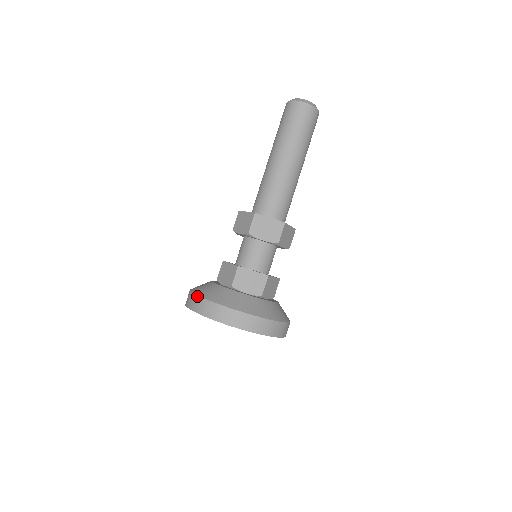
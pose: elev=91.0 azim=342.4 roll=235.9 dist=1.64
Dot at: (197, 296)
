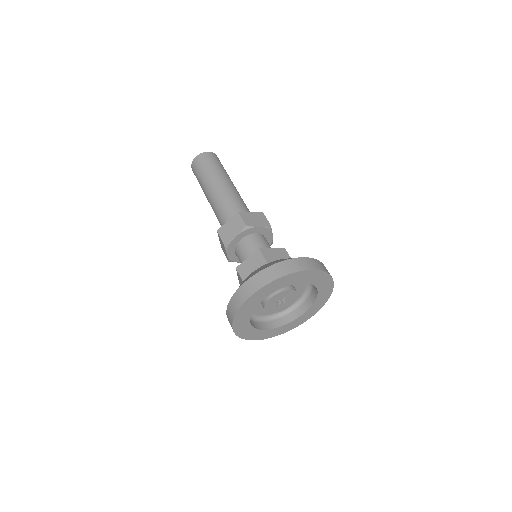
Dot at: occluded
